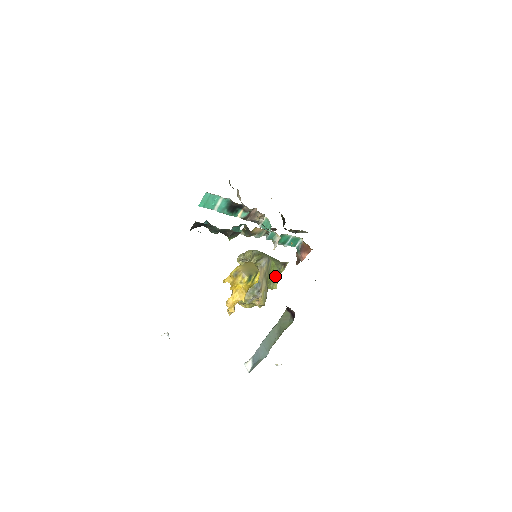
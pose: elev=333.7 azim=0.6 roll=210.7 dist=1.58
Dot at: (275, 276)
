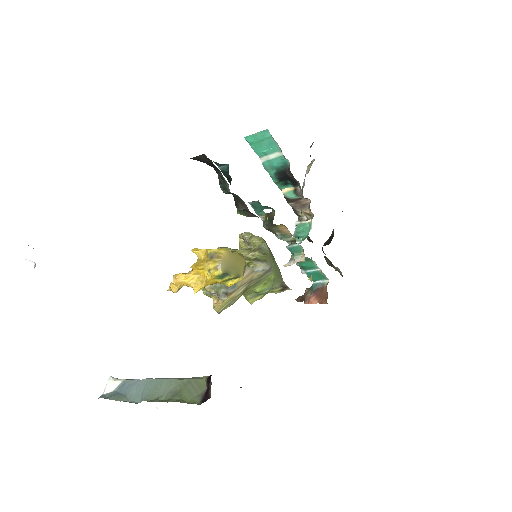
Dot at: (262, 291)
